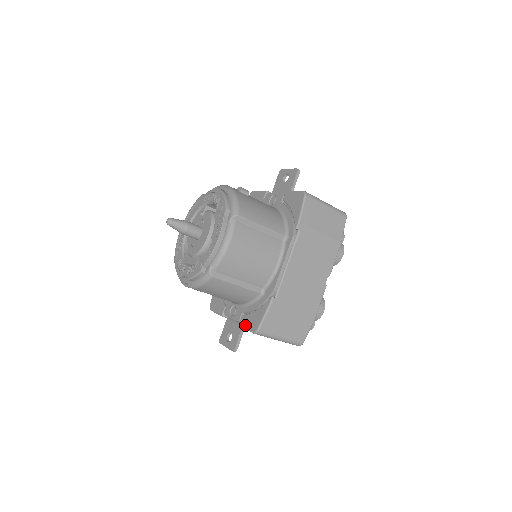
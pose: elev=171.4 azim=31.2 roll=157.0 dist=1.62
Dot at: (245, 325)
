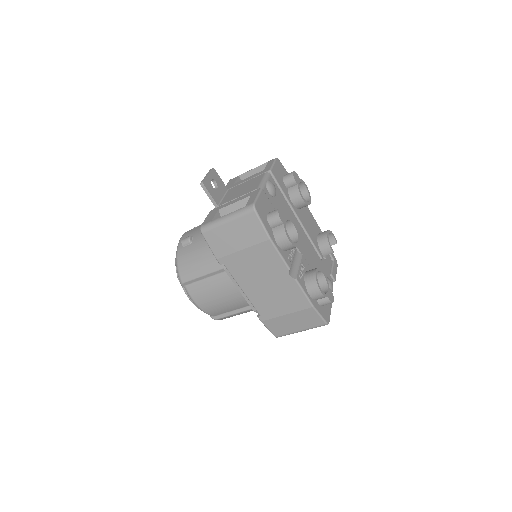
Dot at: occluded
